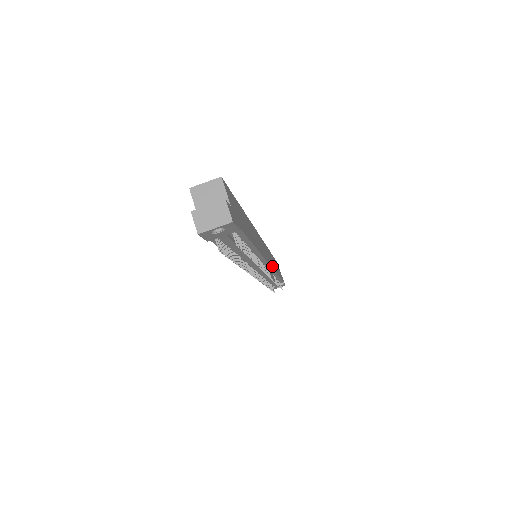
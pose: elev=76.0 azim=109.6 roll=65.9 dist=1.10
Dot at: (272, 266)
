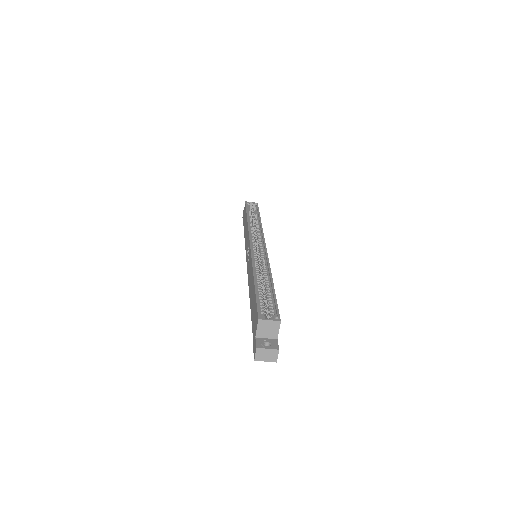
Dot at: occluded
